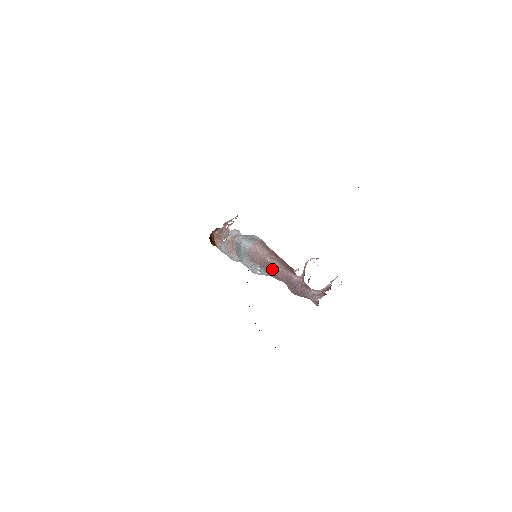
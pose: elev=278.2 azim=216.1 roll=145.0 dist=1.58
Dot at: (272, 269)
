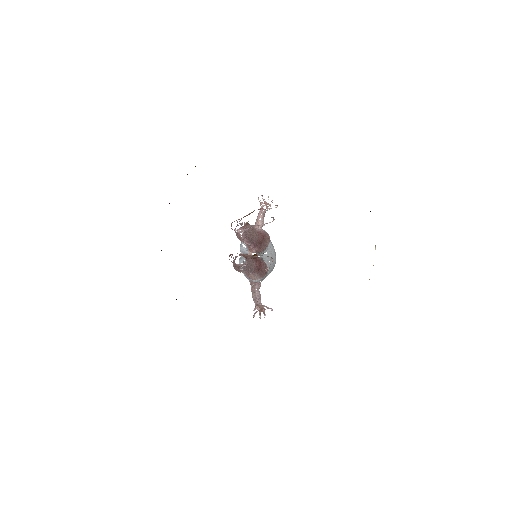
Dot at: occluded
